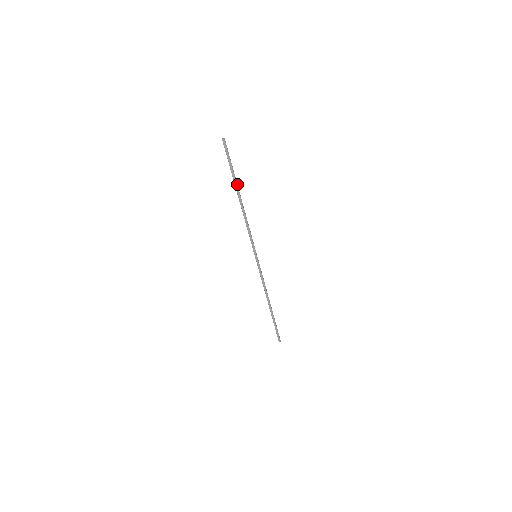
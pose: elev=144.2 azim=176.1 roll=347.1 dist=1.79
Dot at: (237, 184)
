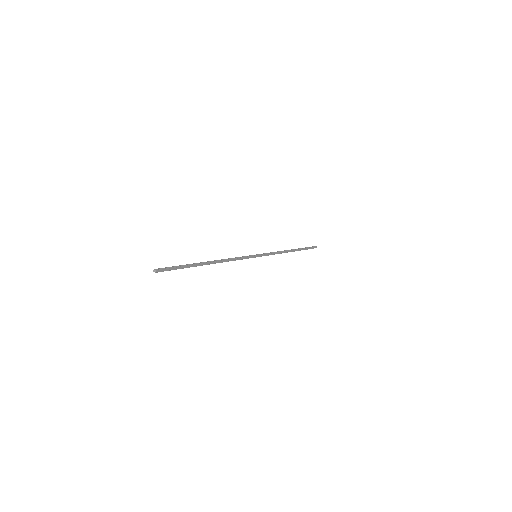
Dot at: (197, 263)
